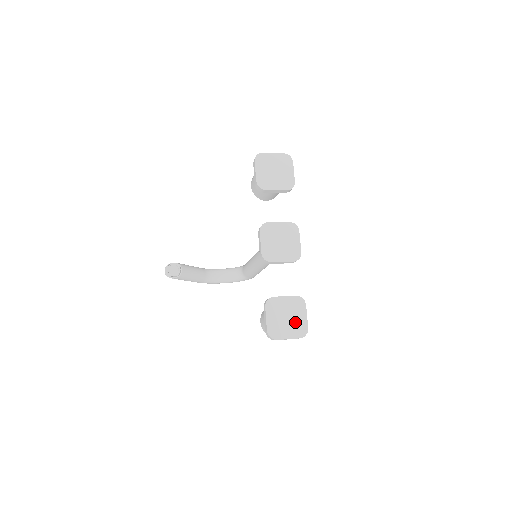
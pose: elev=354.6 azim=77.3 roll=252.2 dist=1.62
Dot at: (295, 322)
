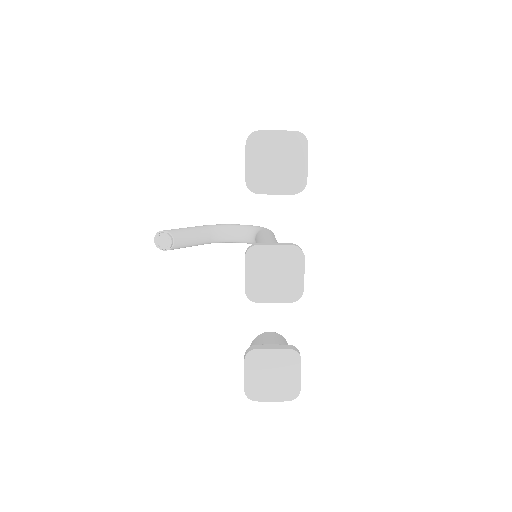
Dot at: (283, 382)
